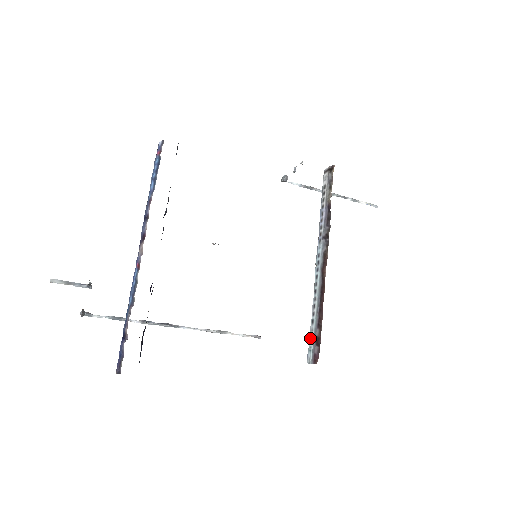
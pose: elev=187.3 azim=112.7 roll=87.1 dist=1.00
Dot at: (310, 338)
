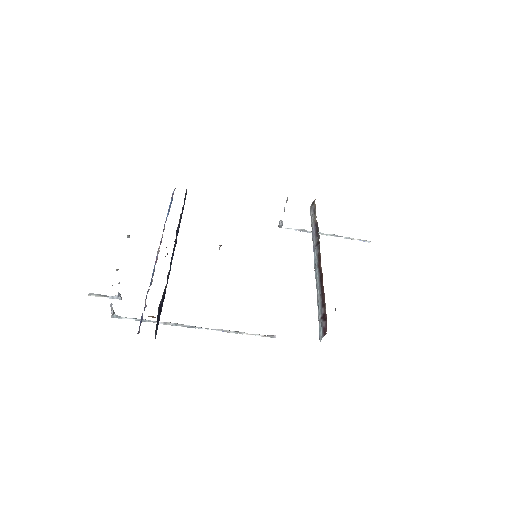
Dot at: (319, 321)
